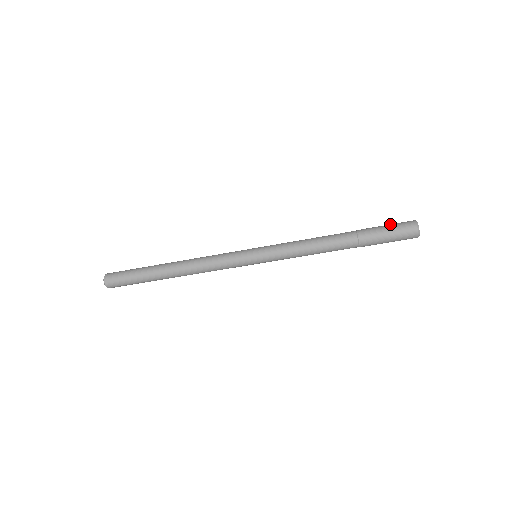
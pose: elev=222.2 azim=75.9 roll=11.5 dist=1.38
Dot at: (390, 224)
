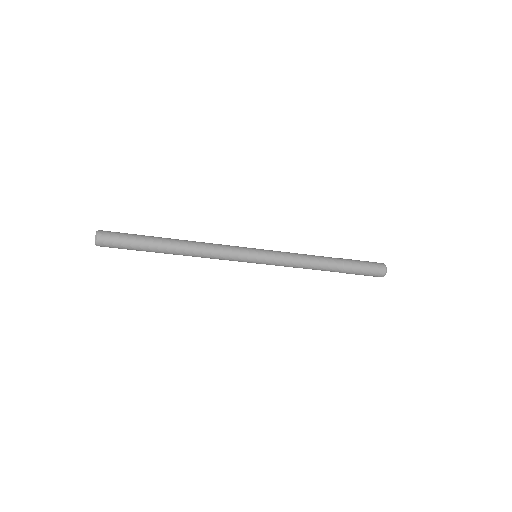
Dot at: (368, 262)
